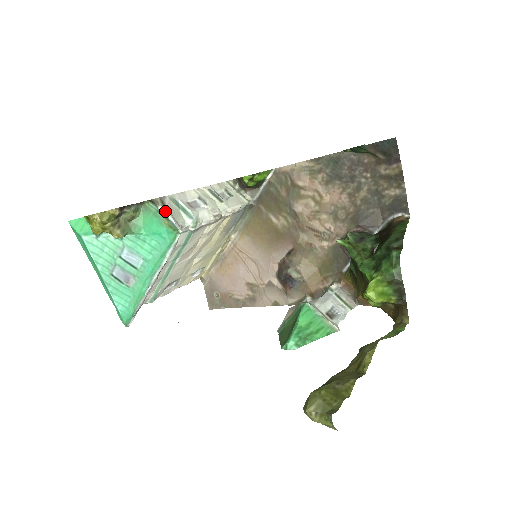
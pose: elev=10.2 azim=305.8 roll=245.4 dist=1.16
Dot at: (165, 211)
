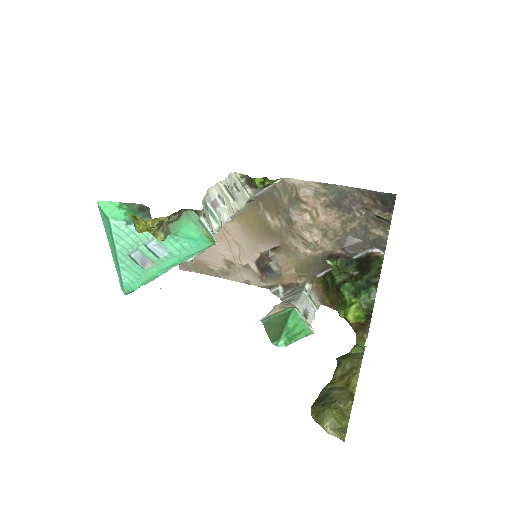
Dot at: (205, 222)
